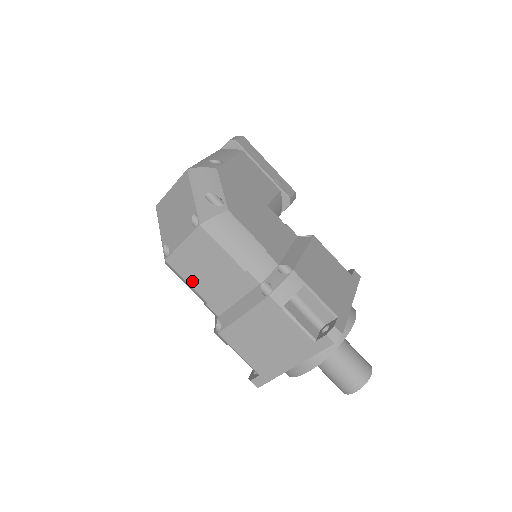
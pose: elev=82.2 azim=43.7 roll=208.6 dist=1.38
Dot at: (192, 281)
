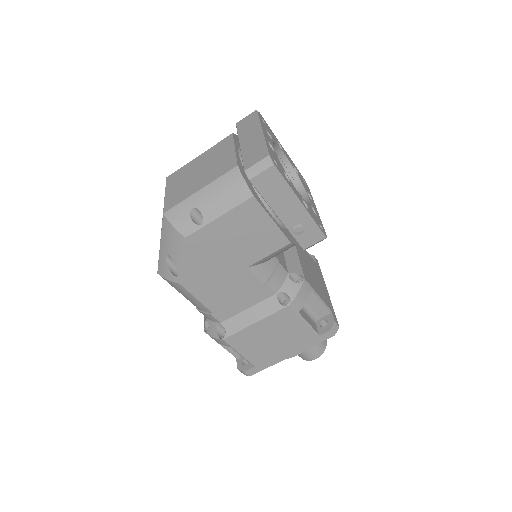
Dot at: occluded
